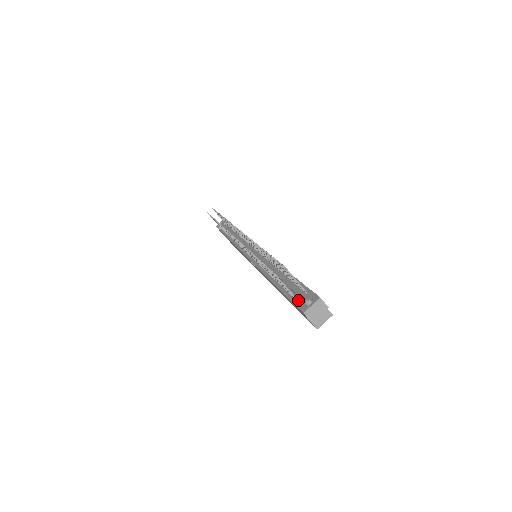
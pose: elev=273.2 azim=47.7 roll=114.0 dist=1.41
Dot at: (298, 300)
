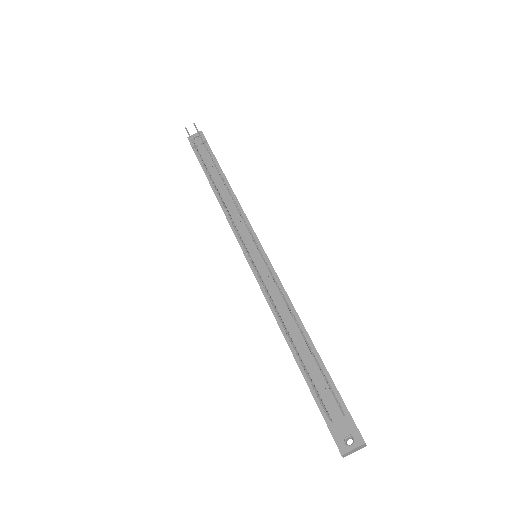
Dot at: (332, 421)
